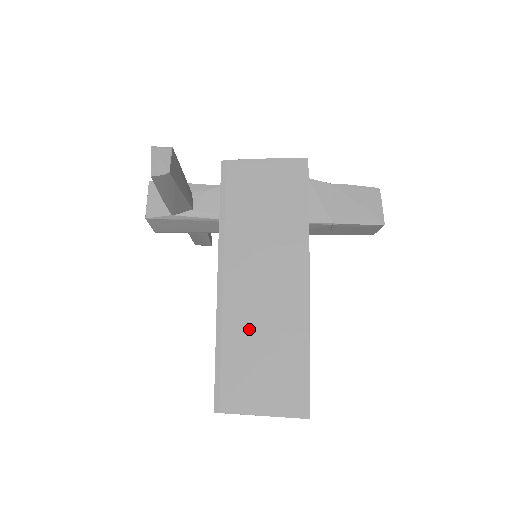
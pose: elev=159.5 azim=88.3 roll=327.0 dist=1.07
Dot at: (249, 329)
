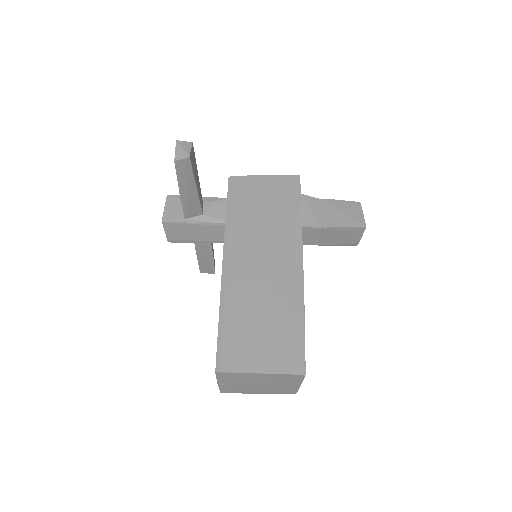
Dot at: (250, 300)
